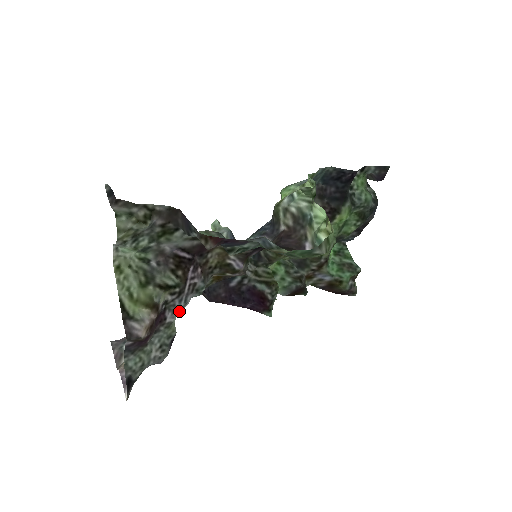
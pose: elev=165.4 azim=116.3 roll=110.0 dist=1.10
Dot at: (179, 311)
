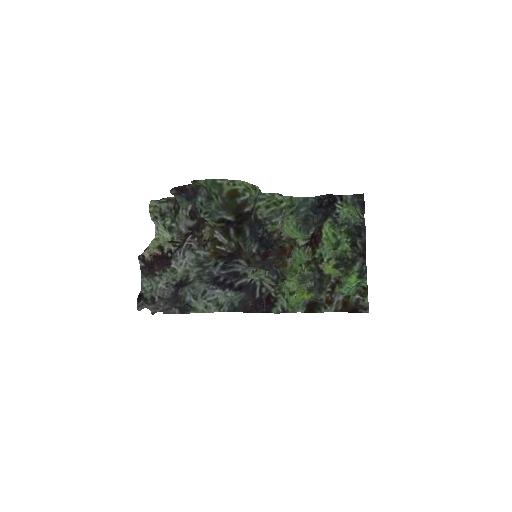
Dot at: (181, 263)
